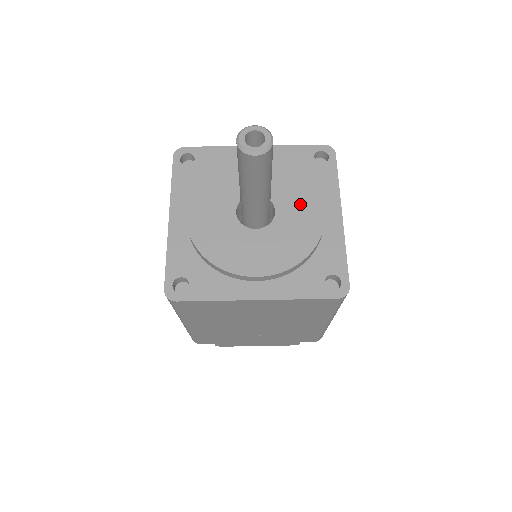
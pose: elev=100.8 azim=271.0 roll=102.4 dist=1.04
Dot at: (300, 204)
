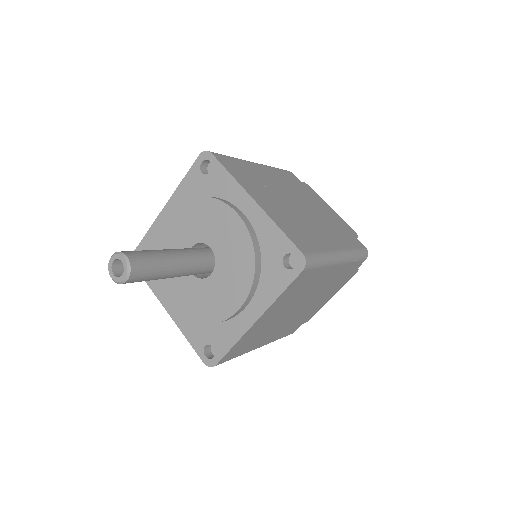
Dot at: (220, 226)
